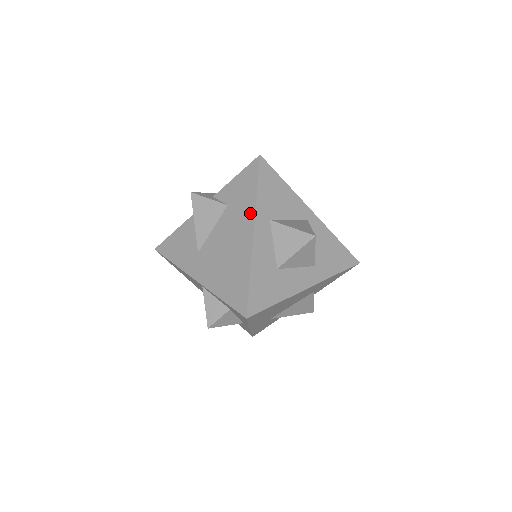
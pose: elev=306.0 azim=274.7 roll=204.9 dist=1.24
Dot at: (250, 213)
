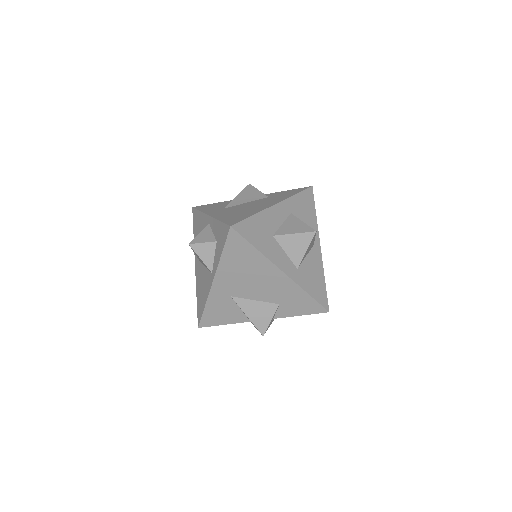
Dot at: (282, 199)
